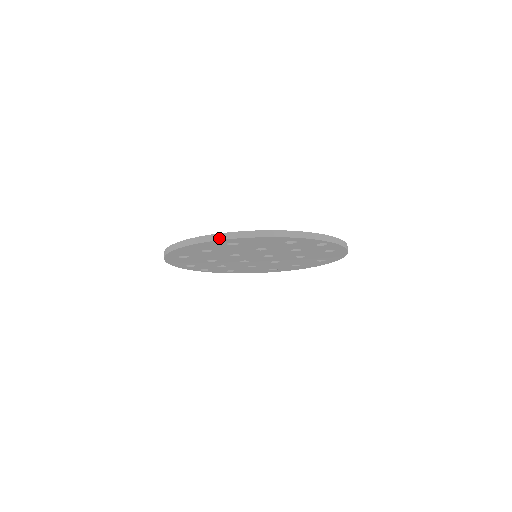
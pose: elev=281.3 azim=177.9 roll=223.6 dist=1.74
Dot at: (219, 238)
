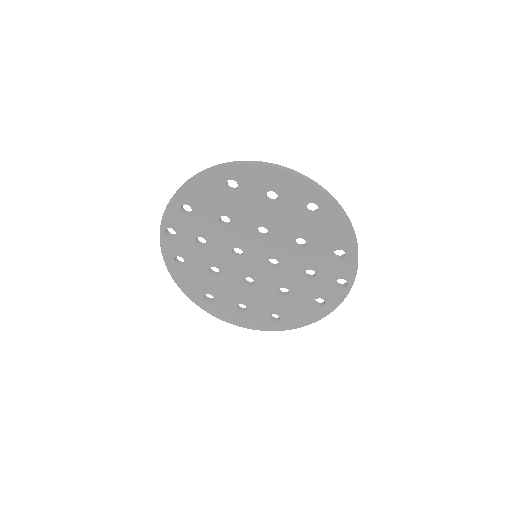
Dot at: (323, 189)
